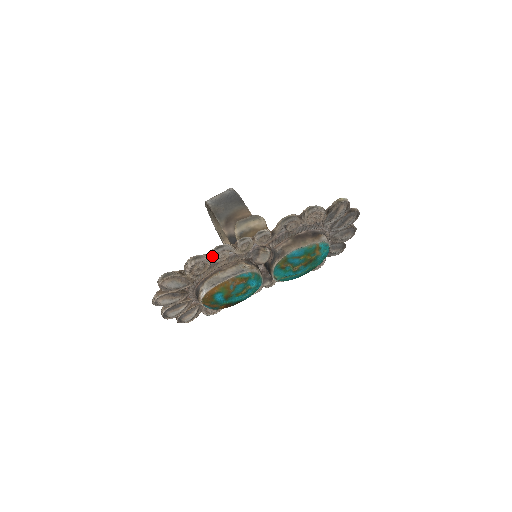
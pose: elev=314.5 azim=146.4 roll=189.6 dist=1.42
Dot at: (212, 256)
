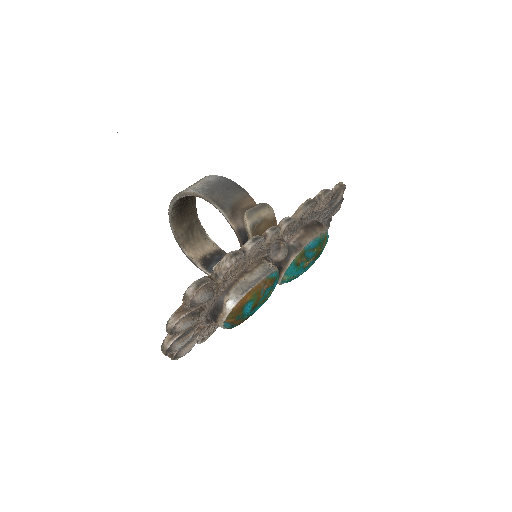
Dot at: (248, 251)
